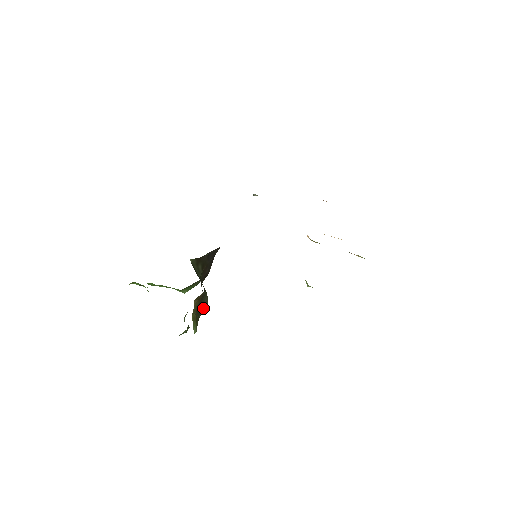
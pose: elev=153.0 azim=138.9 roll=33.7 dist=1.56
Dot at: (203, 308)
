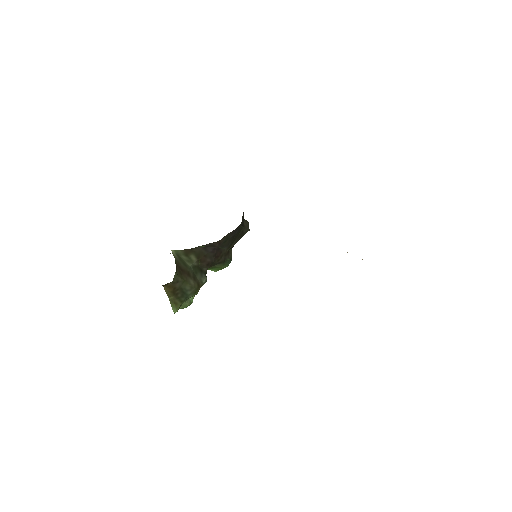
Dot at: (187, 293)
